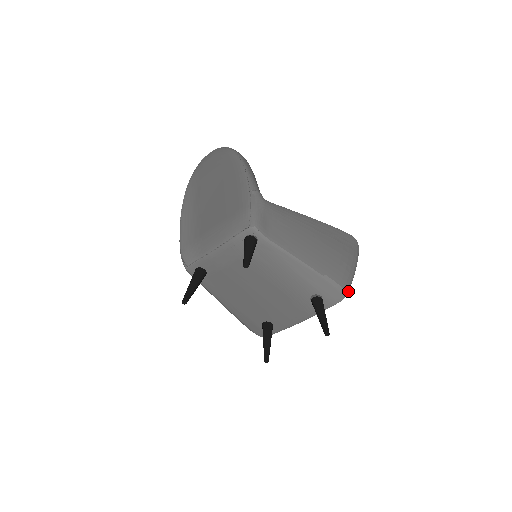
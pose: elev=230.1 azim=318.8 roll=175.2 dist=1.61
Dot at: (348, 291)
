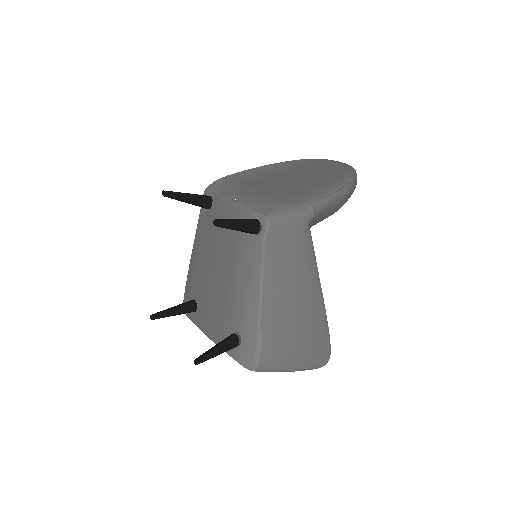
Dot at: (260, 371)
